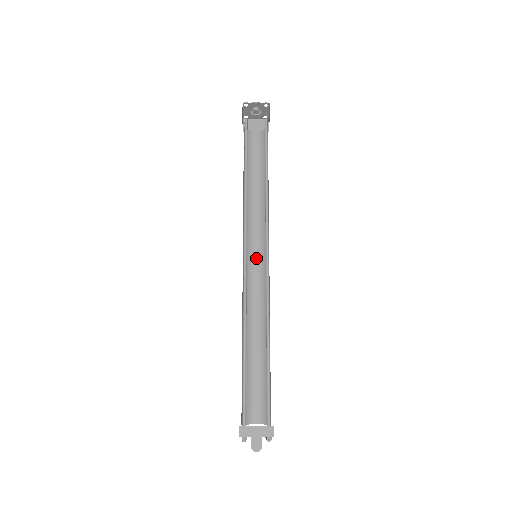
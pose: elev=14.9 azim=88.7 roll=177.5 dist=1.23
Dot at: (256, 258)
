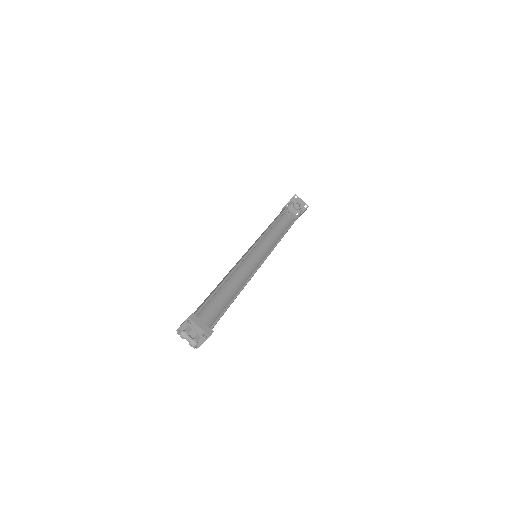
Dot at: occluded
